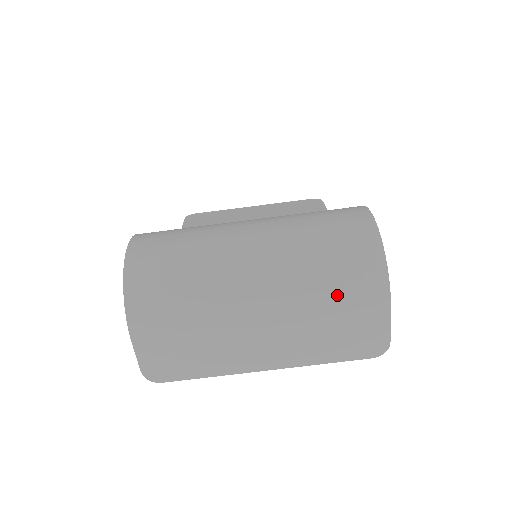
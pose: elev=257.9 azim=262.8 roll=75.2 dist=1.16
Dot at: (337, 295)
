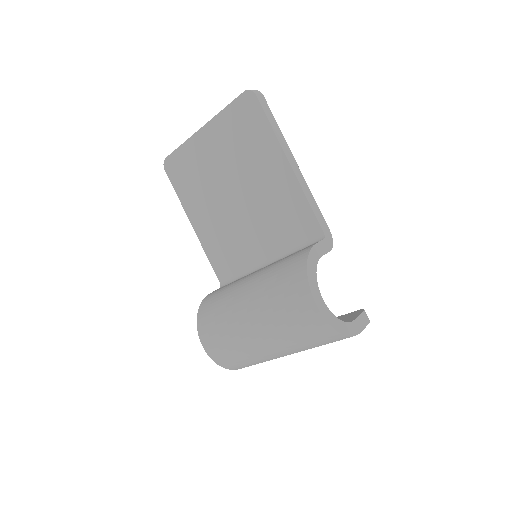
Dot at: occluded
